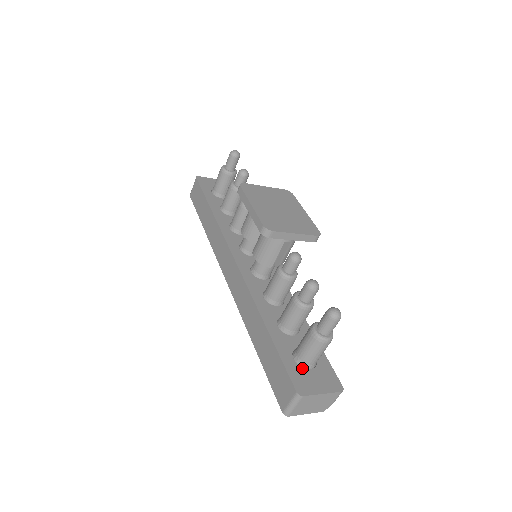
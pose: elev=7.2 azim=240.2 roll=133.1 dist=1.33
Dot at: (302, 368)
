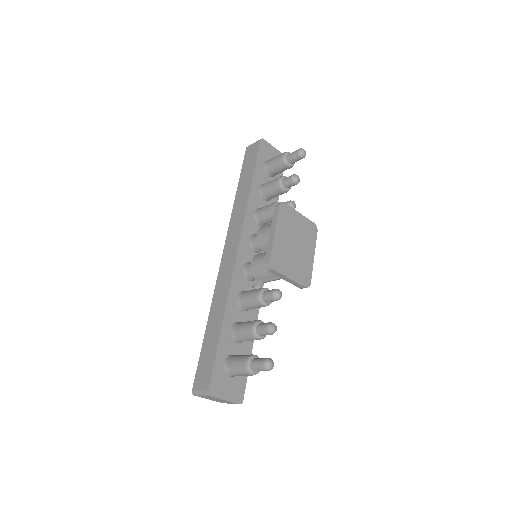
Dot at: (225, 373)
